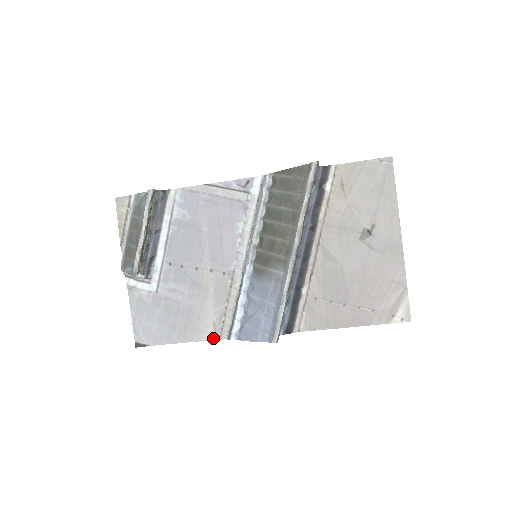
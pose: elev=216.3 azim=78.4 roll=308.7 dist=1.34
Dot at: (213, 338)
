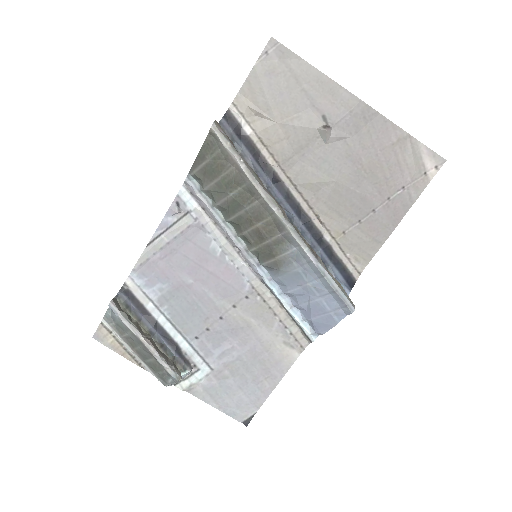
Dot at: (297, 354)
